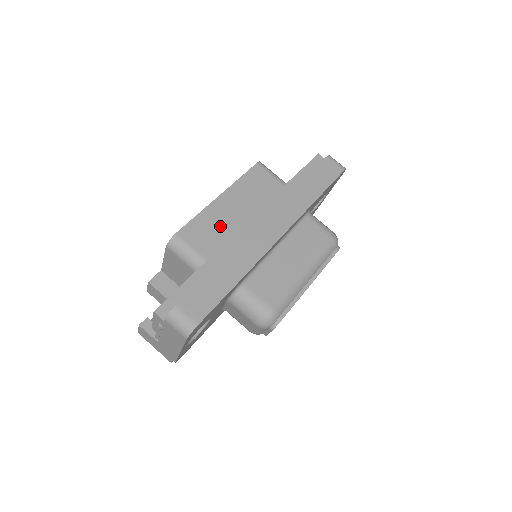
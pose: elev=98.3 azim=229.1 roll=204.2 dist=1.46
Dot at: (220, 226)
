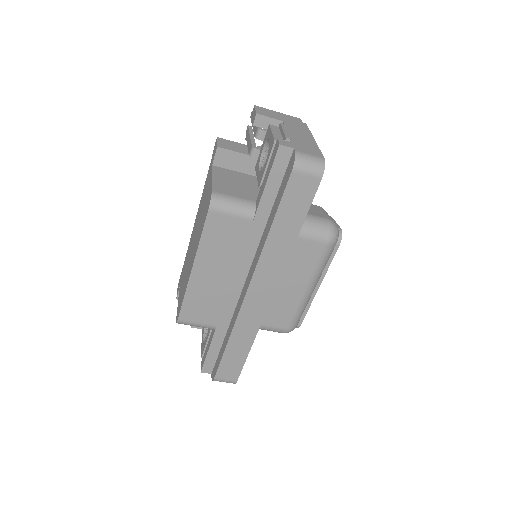
Dot at: (210, 296)
